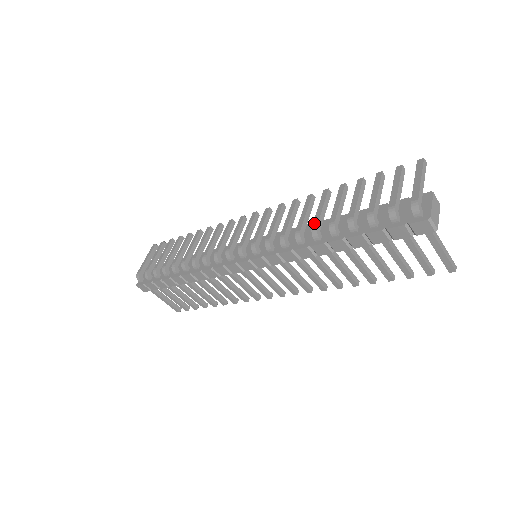
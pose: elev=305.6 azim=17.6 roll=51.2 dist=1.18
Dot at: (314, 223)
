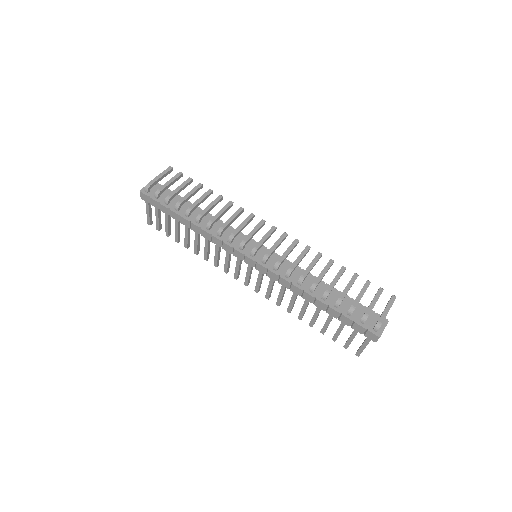
Dot at: (317, 280)
